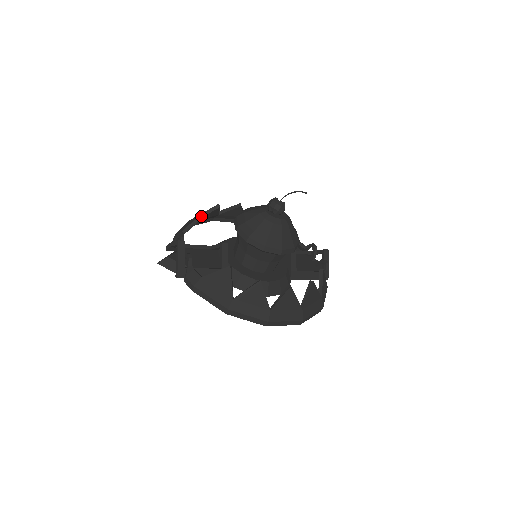
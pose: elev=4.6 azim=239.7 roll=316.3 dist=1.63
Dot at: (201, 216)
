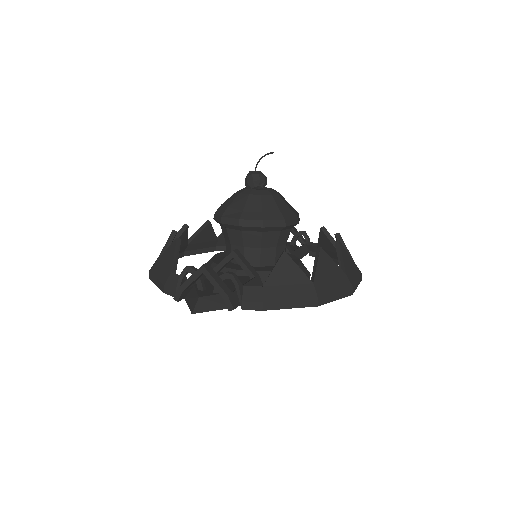
Dot at: (178, 244)
